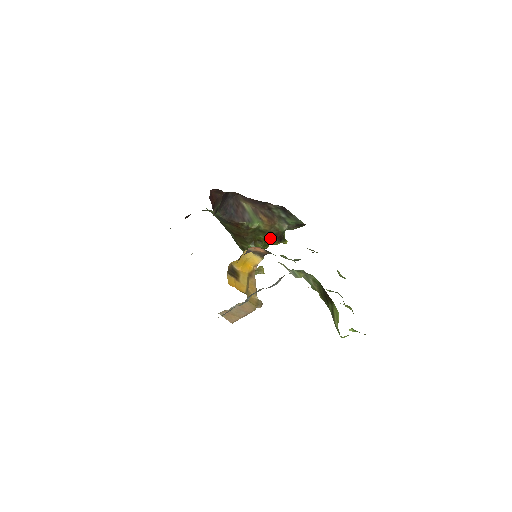
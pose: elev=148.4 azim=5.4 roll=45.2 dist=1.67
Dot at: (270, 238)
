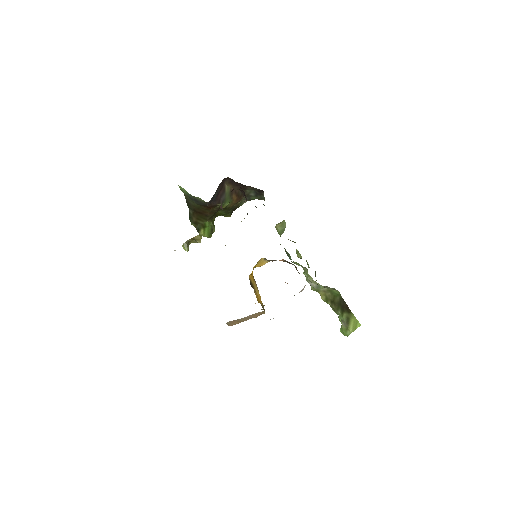
Dot at: (226, 213)
